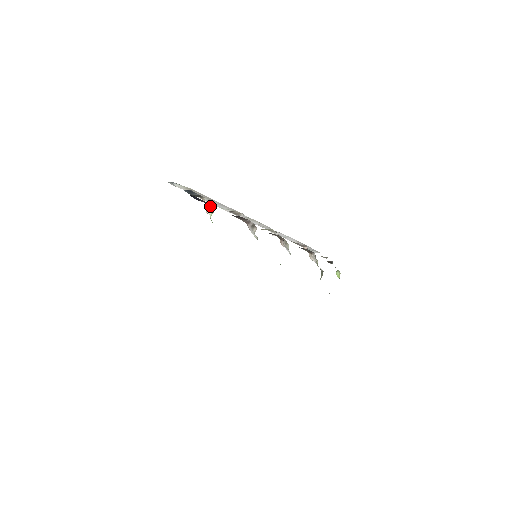
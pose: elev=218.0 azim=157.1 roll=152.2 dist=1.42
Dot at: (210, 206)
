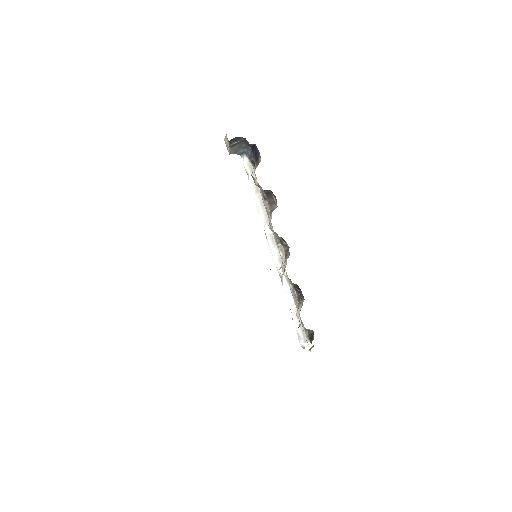
Dot at: (258, 164)
